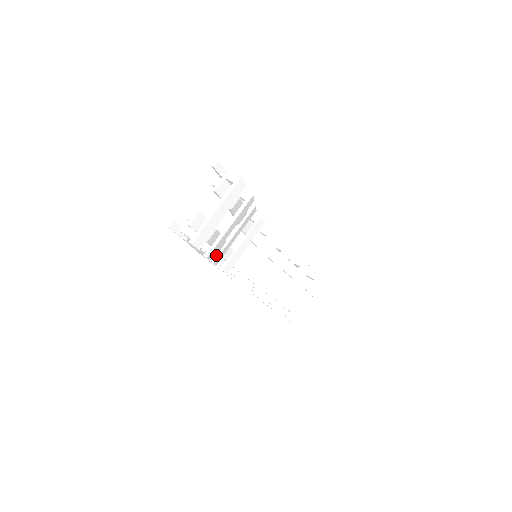
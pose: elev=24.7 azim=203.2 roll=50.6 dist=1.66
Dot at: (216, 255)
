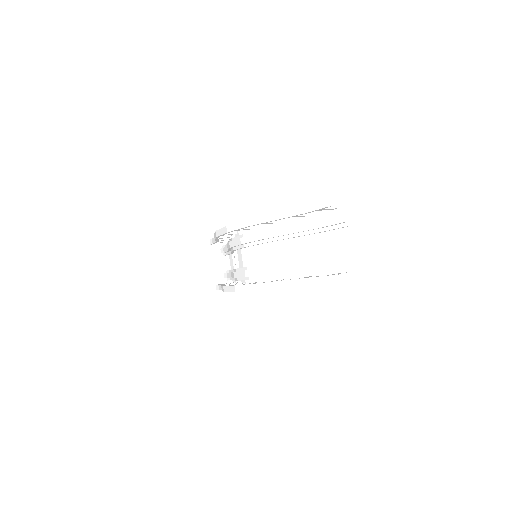
Dot at: (288, 278)
